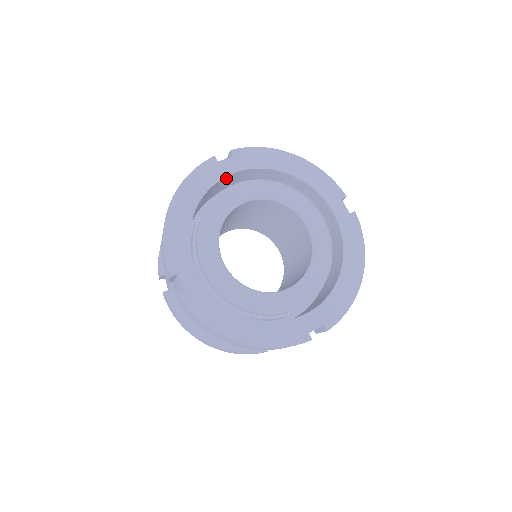
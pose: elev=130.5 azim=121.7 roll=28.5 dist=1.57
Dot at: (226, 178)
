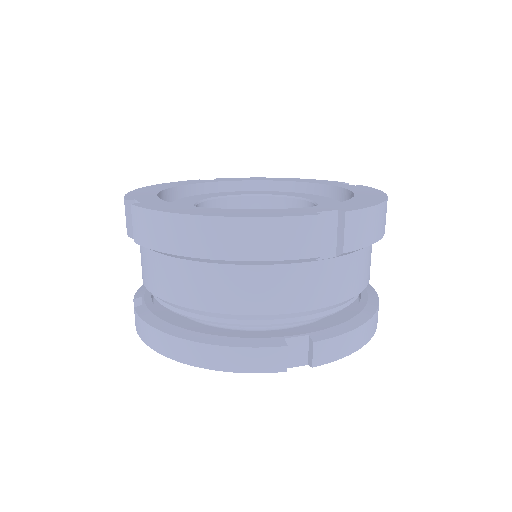
Dot at: (211, 188)
